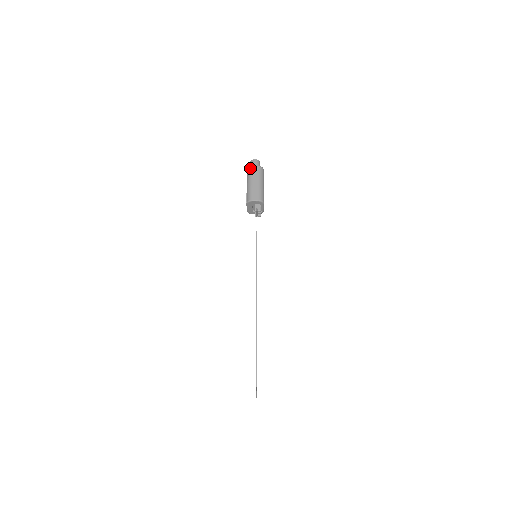
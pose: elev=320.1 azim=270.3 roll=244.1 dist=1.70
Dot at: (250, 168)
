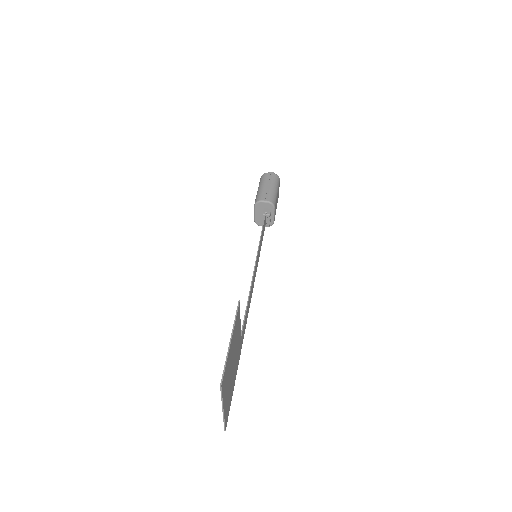
Dot at: (264, 174)
